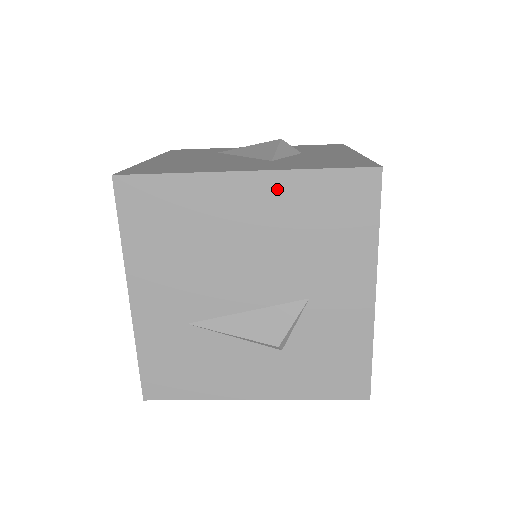
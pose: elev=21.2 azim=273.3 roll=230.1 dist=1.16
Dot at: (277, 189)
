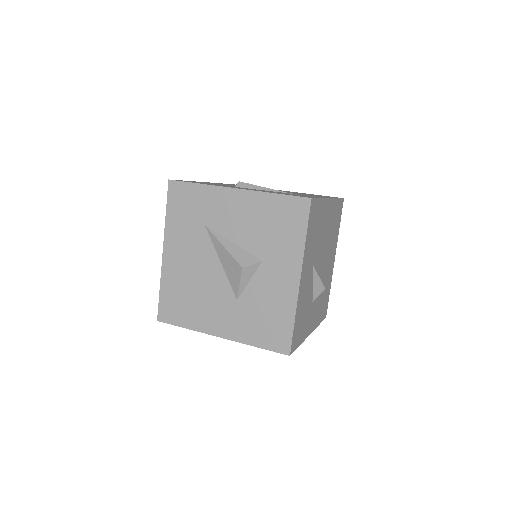
Dot at: occluded
